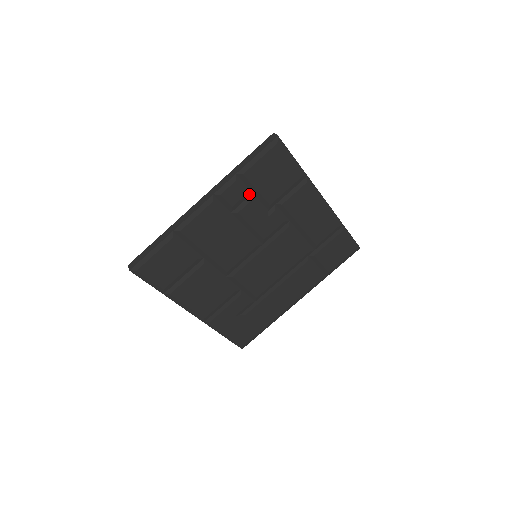
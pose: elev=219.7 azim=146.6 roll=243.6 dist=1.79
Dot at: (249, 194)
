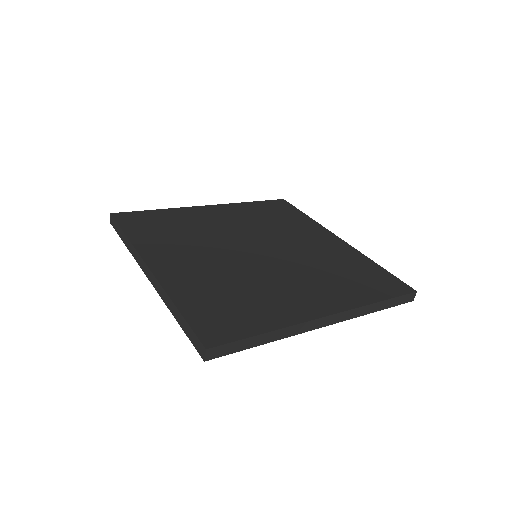
Dot at: occluded
